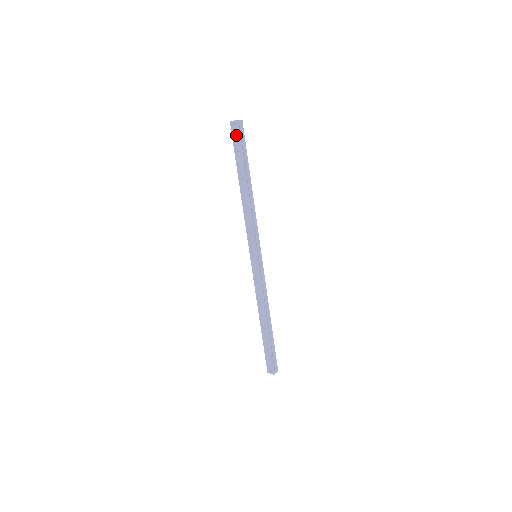
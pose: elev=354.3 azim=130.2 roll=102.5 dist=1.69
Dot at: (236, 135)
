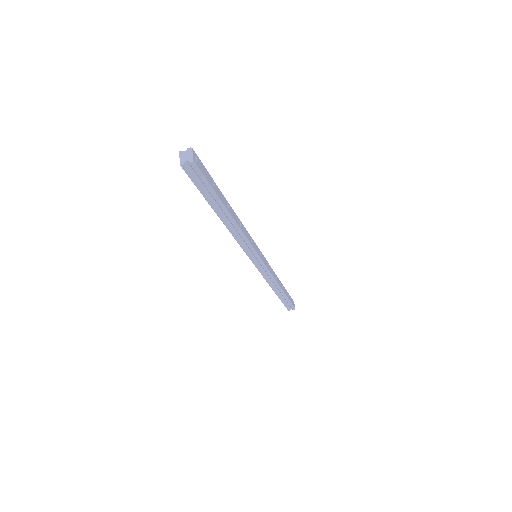
Dot at: occluded
